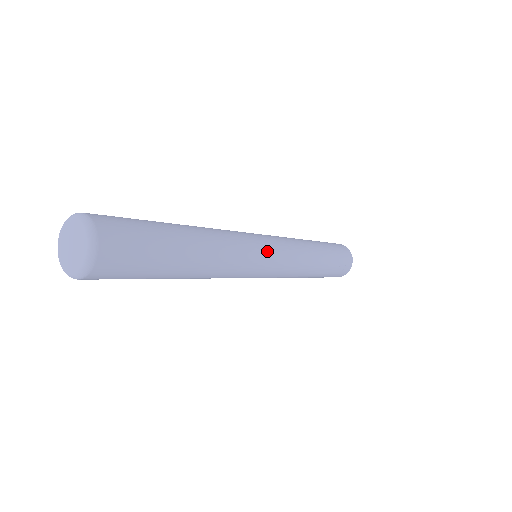
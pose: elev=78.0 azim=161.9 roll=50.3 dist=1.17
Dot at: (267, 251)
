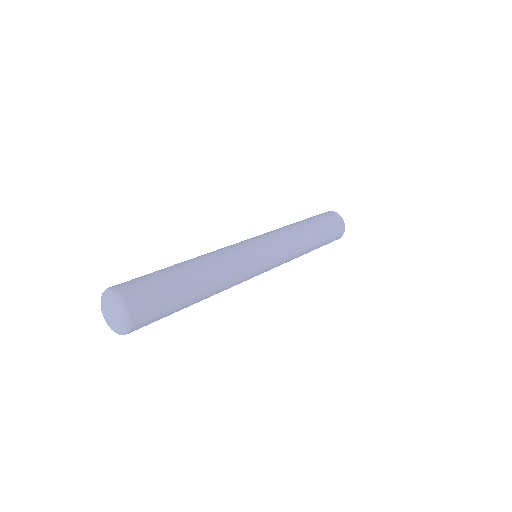
Dot at: (265, 263)
